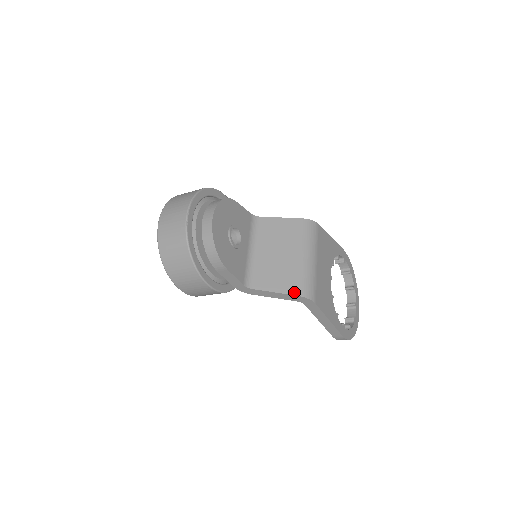
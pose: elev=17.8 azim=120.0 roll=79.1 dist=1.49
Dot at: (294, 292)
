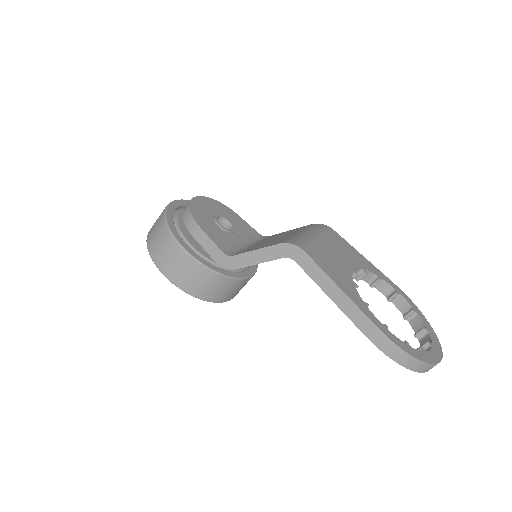
Dot at: (276, 243)
